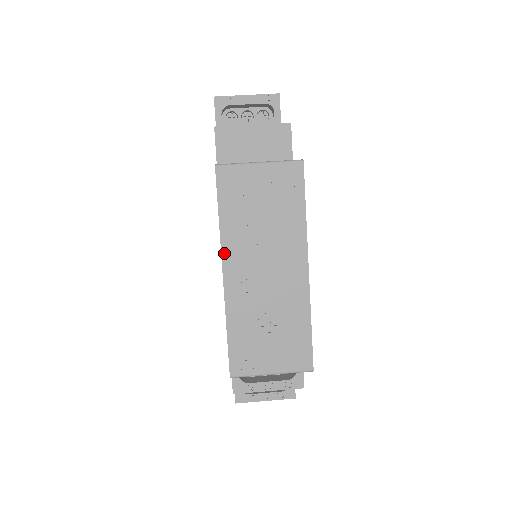
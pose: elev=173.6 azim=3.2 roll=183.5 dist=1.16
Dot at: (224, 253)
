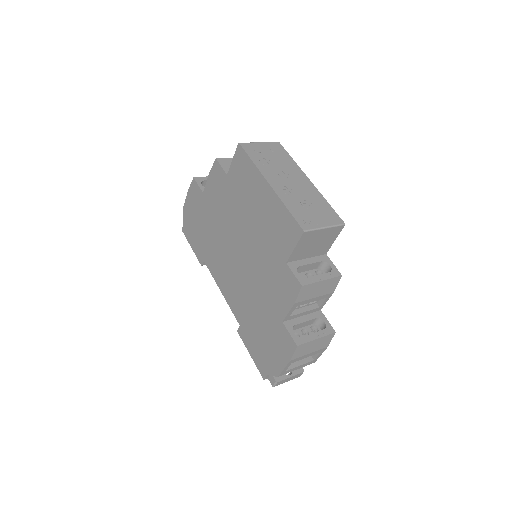
Dot at: (264, 175)
